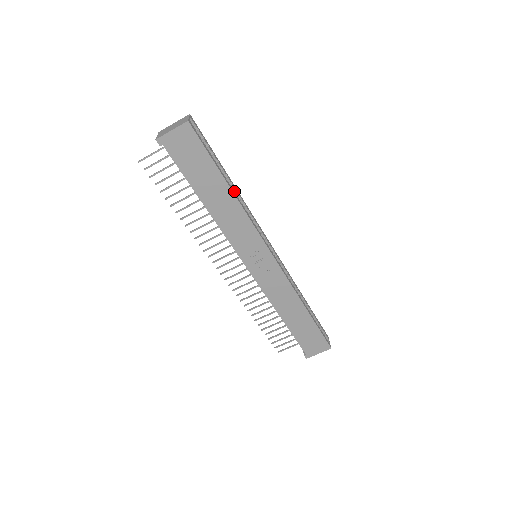
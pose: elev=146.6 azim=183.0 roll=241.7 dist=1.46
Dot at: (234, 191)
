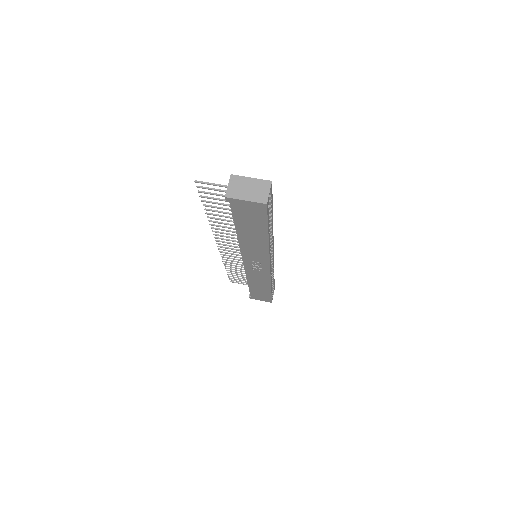
Dot at: occluded
